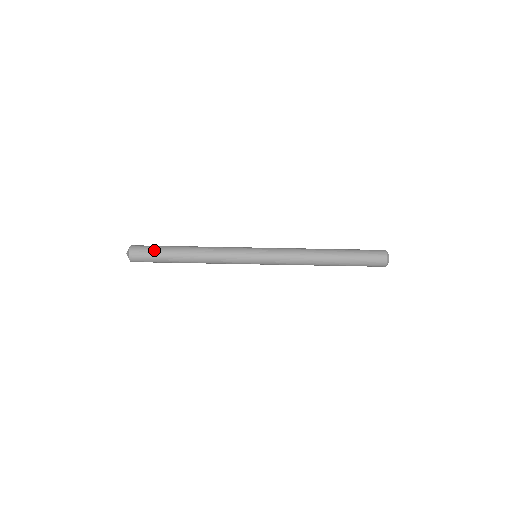
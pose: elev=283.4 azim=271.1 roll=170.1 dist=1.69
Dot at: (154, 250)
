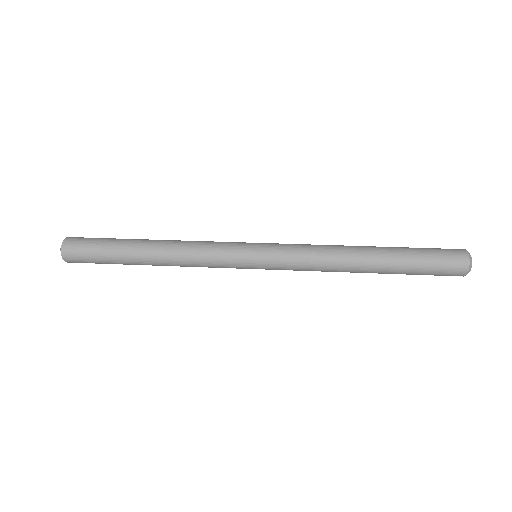
Dot at: (99, 246)
